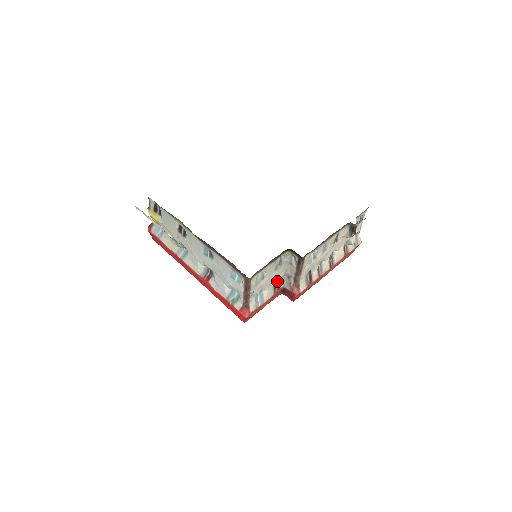
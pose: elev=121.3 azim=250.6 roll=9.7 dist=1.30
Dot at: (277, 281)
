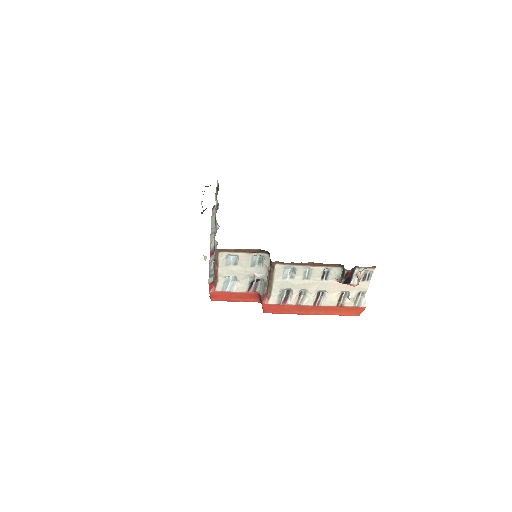
Dot at: (256, 283)
